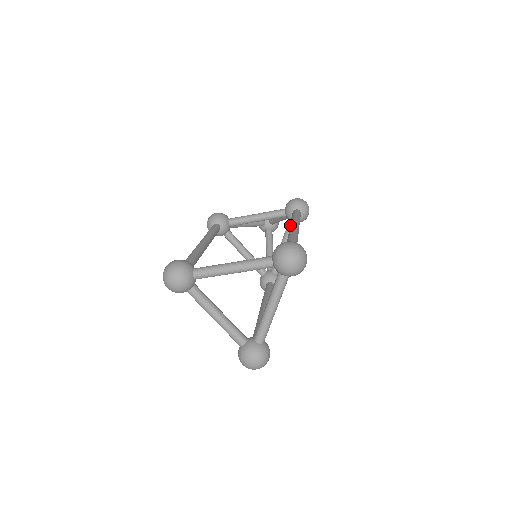
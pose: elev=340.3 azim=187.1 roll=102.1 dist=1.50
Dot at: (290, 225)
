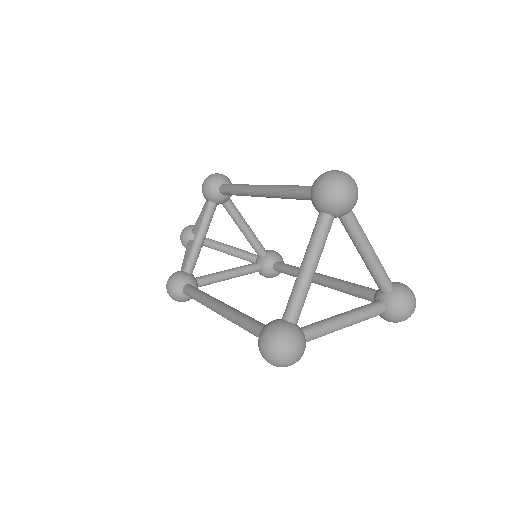
Dot at: (252, 193)
